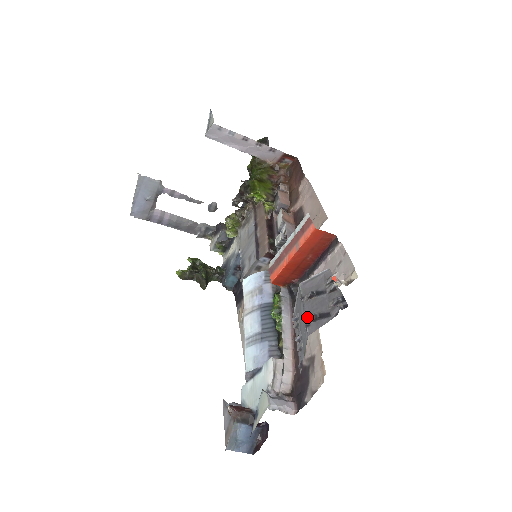
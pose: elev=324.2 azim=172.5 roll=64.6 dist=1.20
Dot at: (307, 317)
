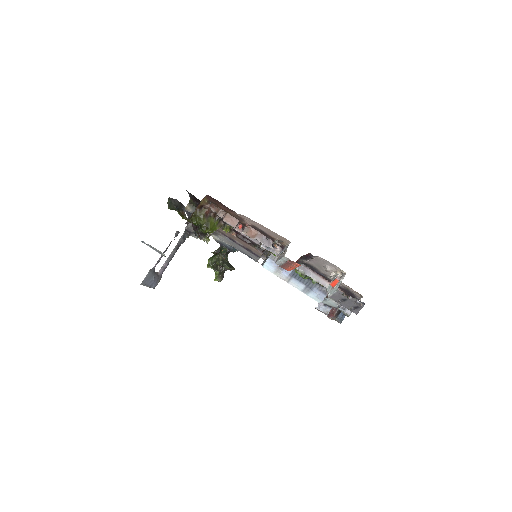
Dot at: (348, 309)
